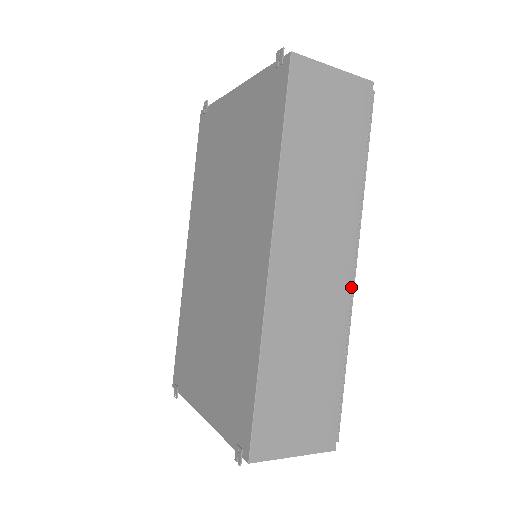
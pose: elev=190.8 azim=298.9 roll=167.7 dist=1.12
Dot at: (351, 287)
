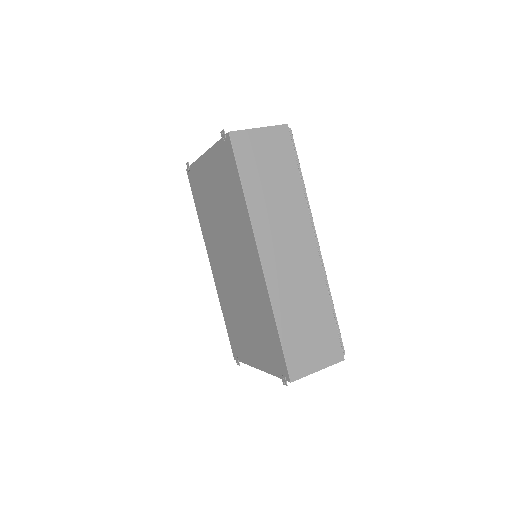
Dot at: (319, 257)
